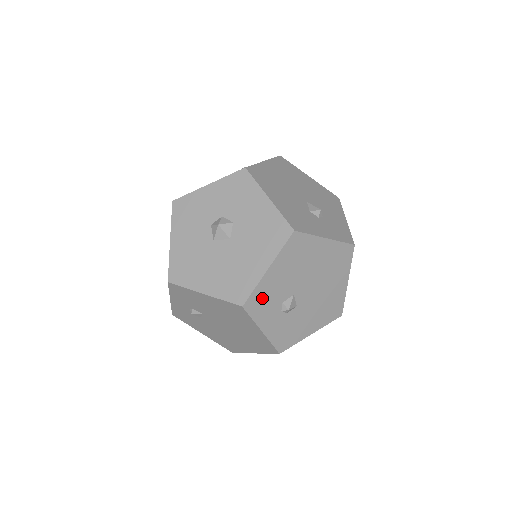
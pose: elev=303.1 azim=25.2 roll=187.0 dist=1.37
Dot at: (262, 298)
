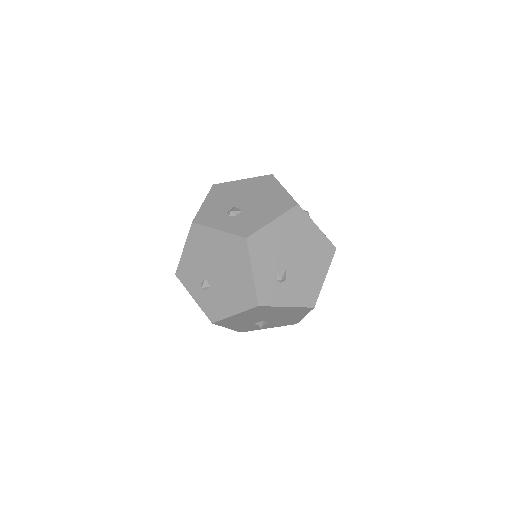
Dot at: (207, 215)
